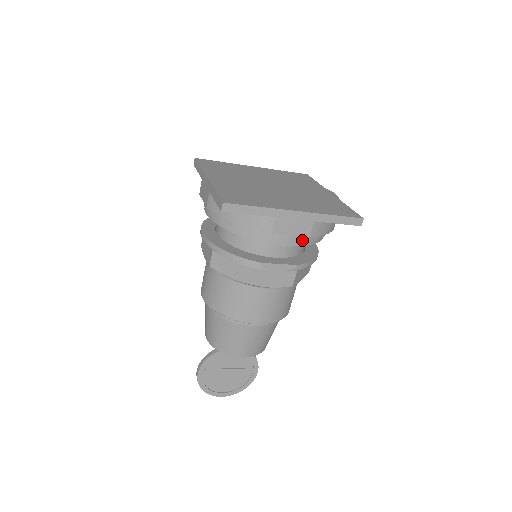
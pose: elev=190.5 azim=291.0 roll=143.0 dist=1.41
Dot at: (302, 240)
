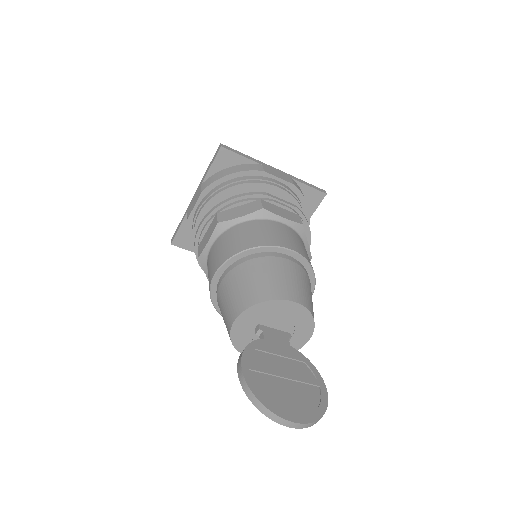
Dot at: (289, 190)
